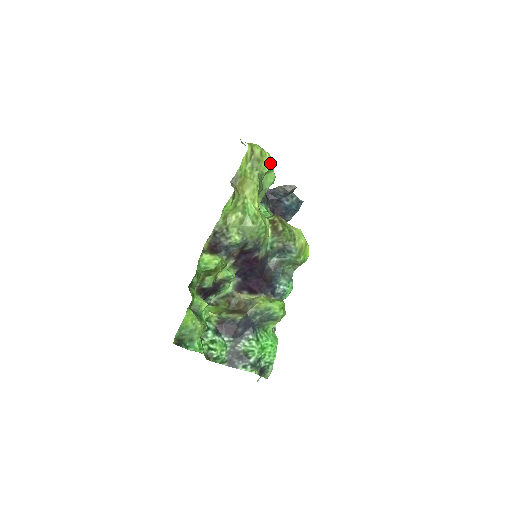
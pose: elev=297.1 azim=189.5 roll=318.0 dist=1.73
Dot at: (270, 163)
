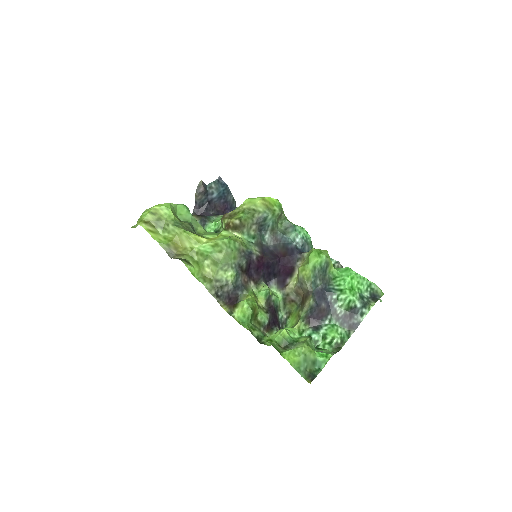
Dot at: (166, 208)
